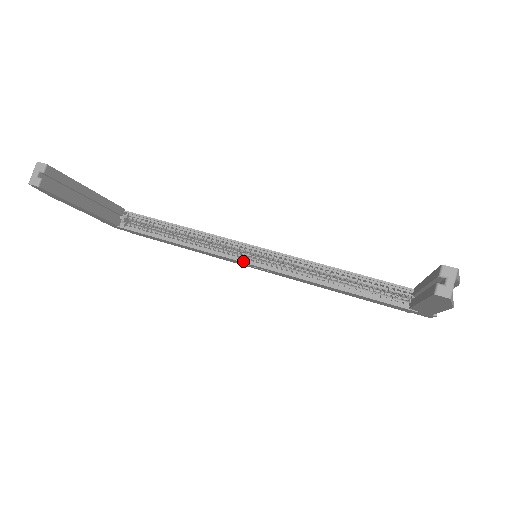
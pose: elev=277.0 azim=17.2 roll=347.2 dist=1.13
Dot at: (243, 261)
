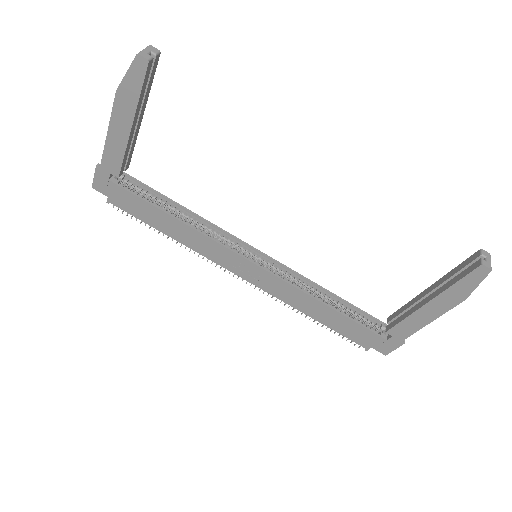
Dot at: (243, 256)
